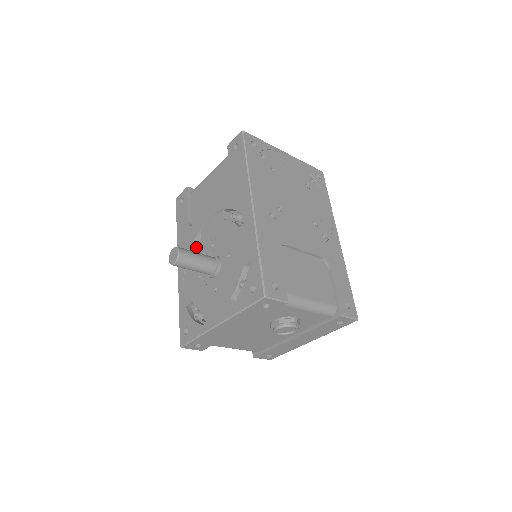
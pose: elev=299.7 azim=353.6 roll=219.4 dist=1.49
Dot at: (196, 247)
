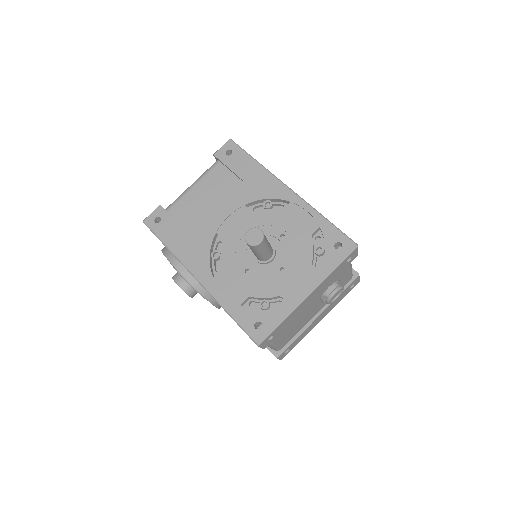
Dot at: occluded
